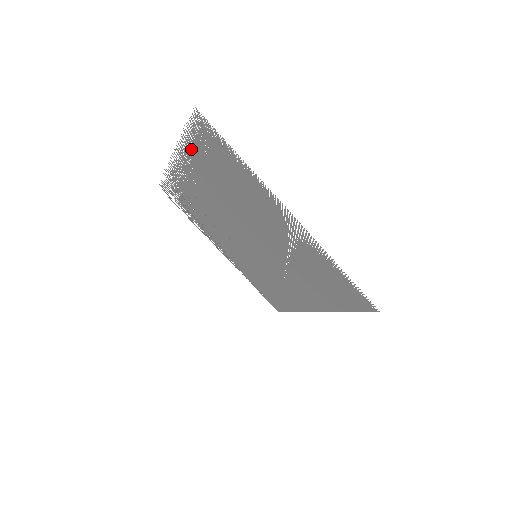
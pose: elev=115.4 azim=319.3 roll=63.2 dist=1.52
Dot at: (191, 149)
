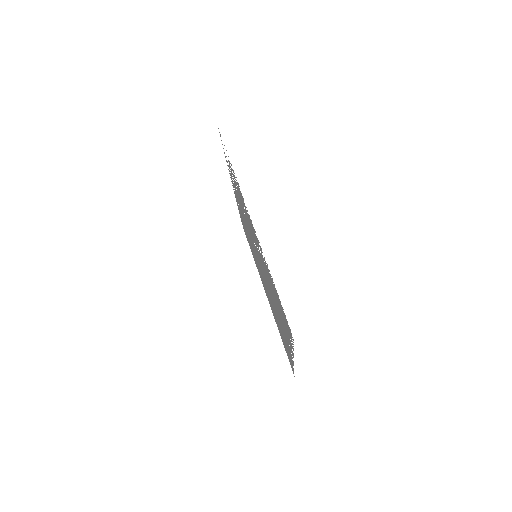
Dot at: (269, 273)
